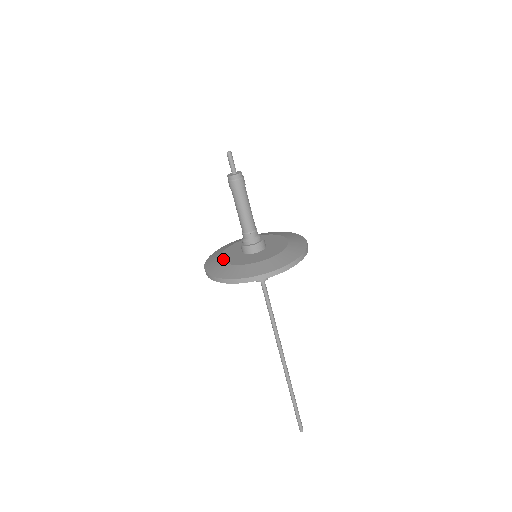
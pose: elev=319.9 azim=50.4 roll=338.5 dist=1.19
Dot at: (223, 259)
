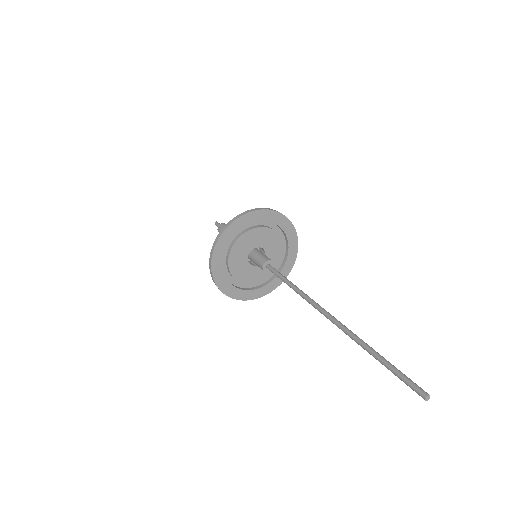
Dot at: (225, 257)
